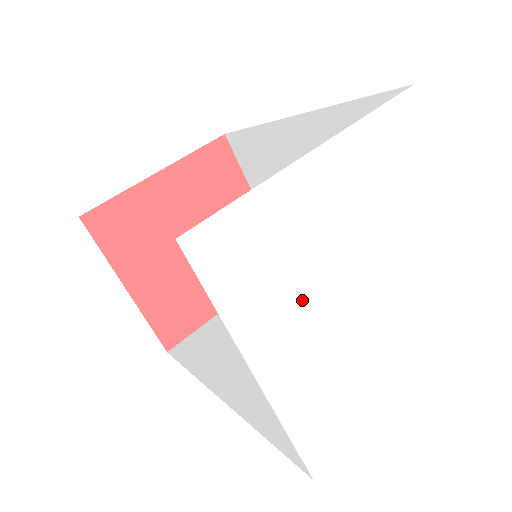
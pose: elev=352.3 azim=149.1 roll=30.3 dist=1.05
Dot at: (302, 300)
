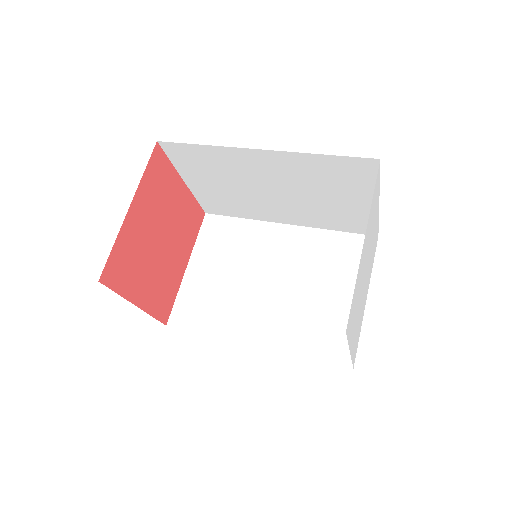
Dot at: occluded
